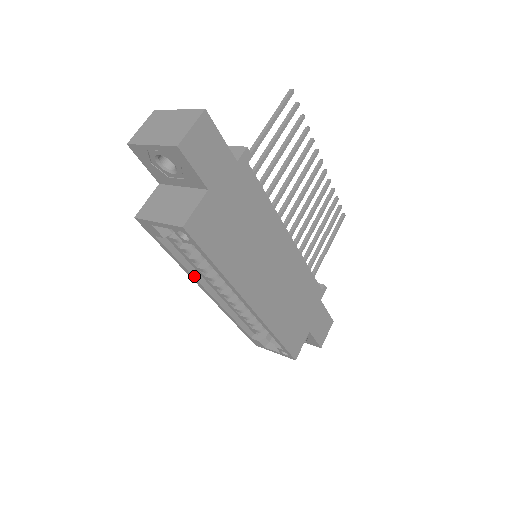
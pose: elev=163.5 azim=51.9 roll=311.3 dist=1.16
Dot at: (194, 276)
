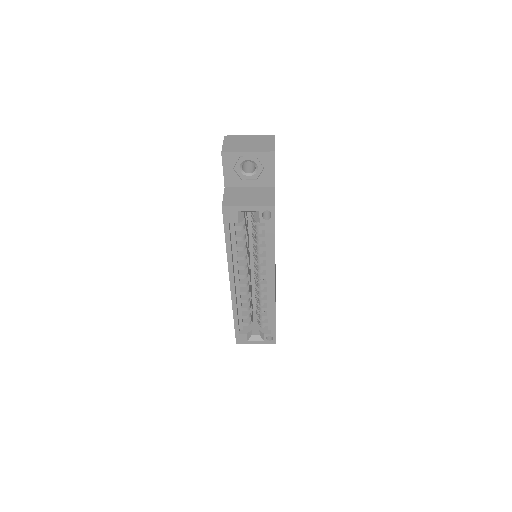
Dot at: (233, 265)
